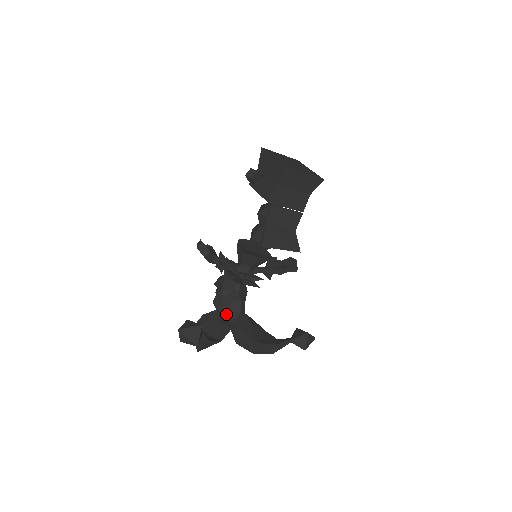
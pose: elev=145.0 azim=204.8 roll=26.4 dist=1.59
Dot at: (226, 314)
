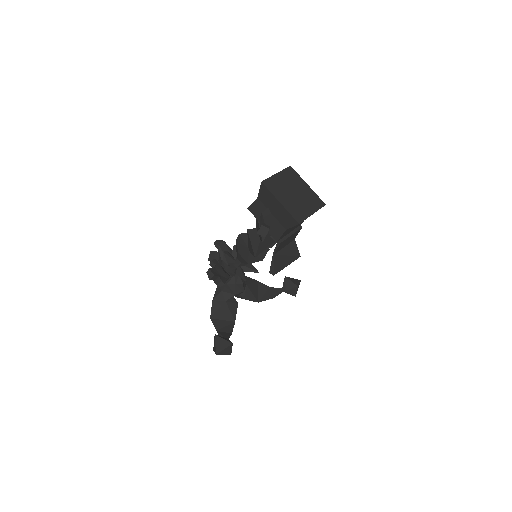
Dot at: (232, 296)
